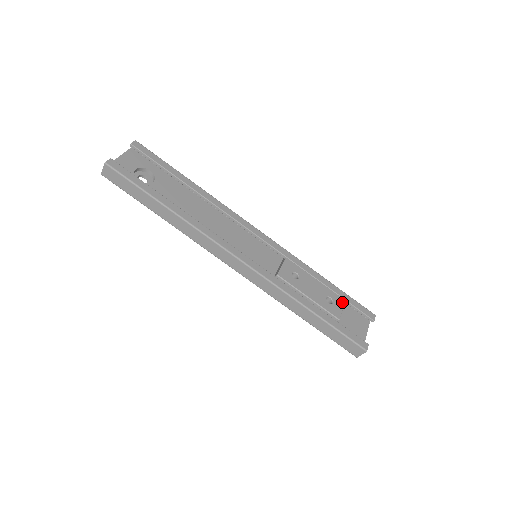
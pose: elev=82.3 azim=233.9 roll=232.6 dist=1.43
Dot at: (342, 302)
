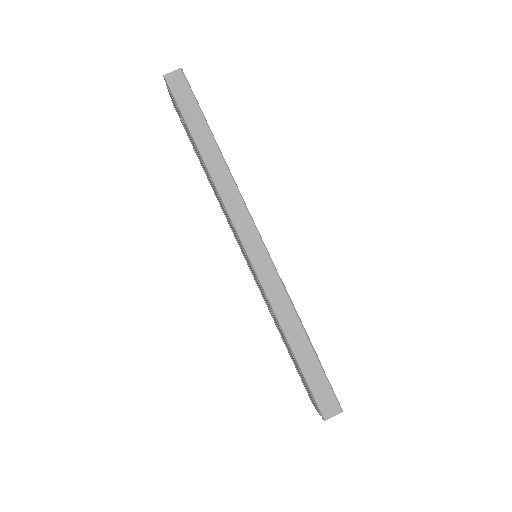
Dot at: occluded
